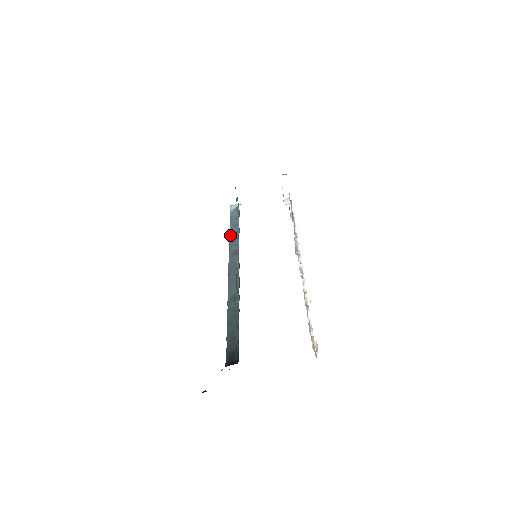
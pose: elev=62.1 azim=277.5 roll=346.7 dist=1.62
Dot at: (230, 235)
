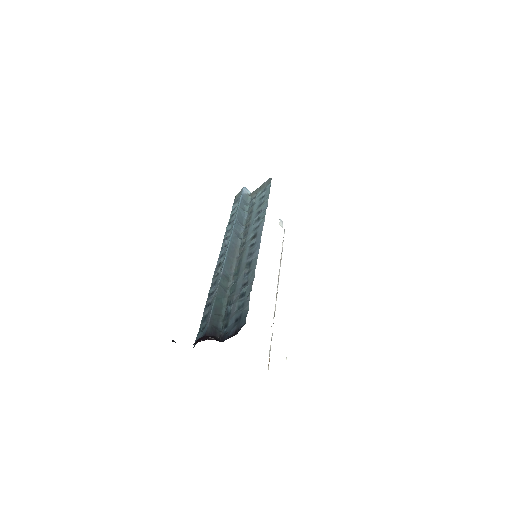
Dot at: (238, 215)
